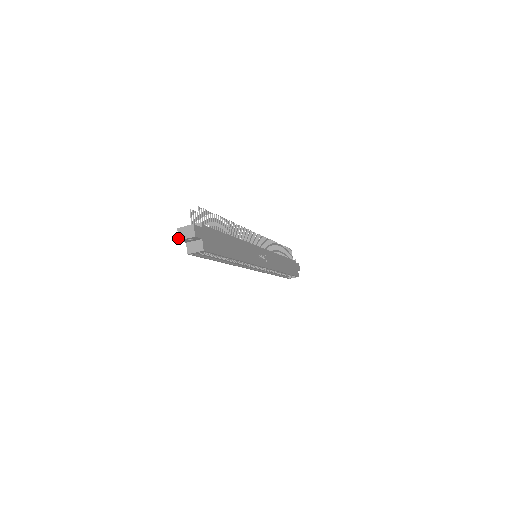
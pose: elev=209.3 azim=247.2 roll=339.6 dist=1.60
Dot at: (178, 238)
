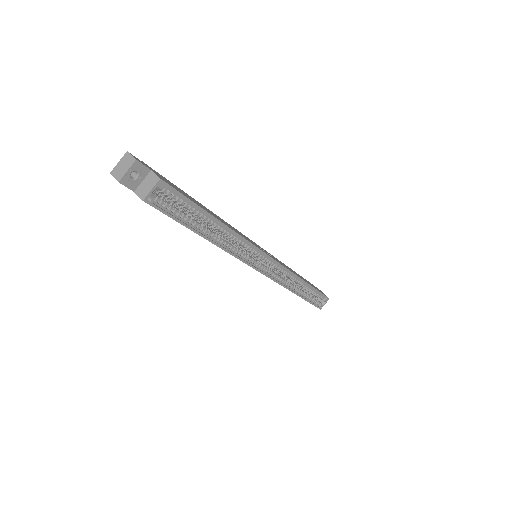
Dot at: occluded
